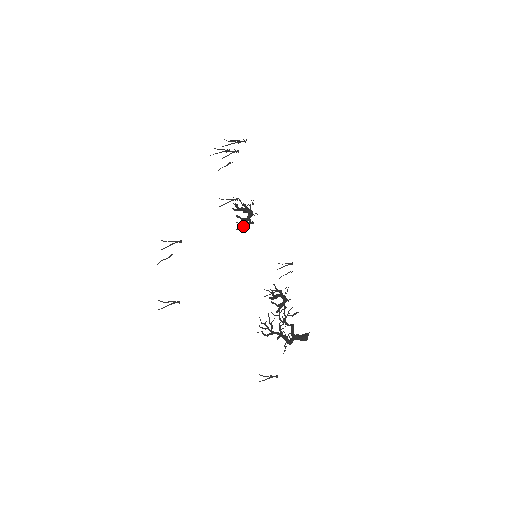
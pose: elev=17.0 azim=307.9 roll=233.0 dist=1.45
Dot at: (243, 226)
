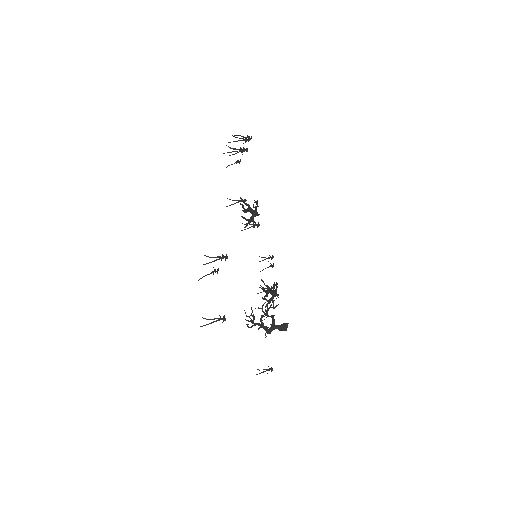
Dot at: (249, 227)
